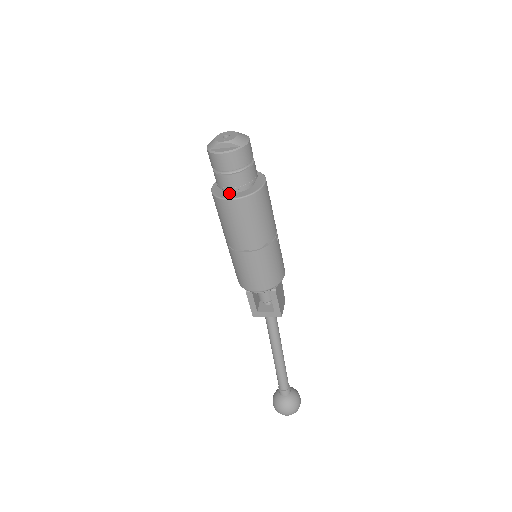
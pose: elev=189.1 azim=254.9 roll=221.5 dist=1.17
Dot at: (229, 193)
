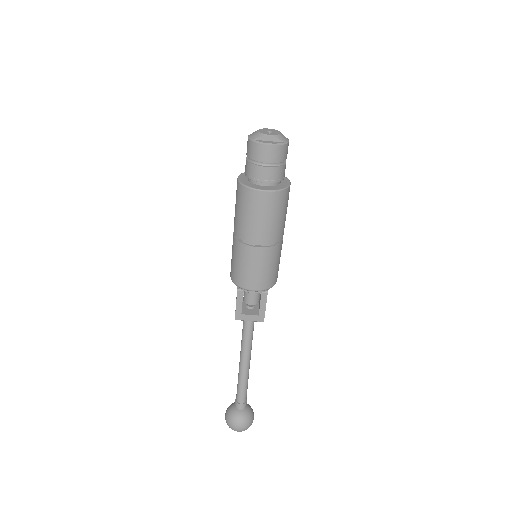
Dot at: (259, 185)
